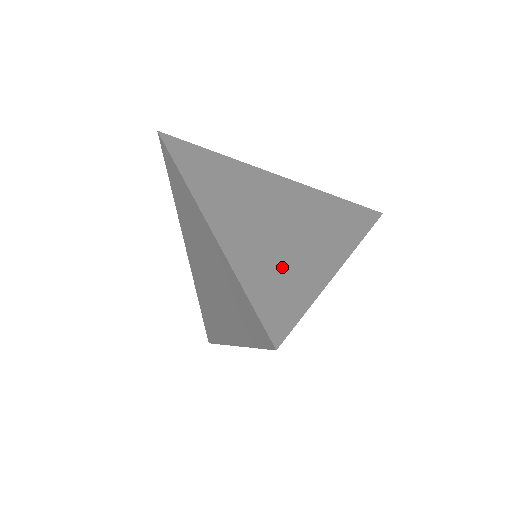
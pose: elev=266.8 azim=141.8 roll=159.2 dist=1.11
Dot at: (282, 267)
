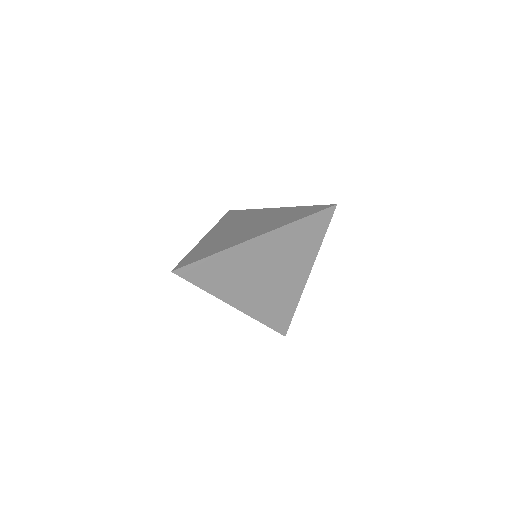
Dot at: occluded
